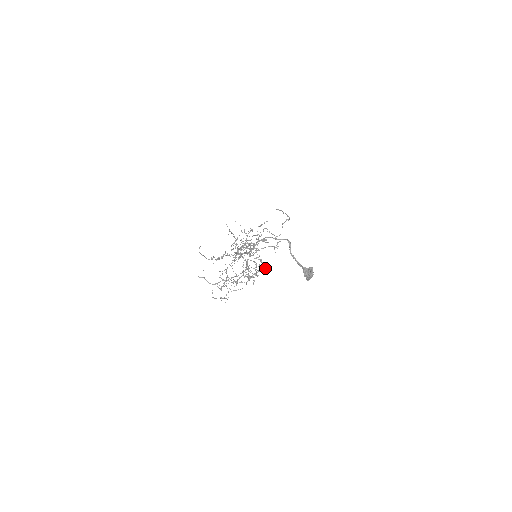
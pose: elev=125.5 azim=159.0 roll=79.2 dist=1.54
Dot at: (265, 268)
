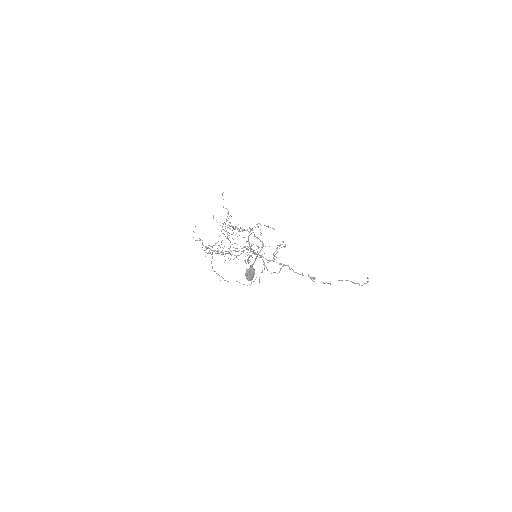
Dot at: occluded
